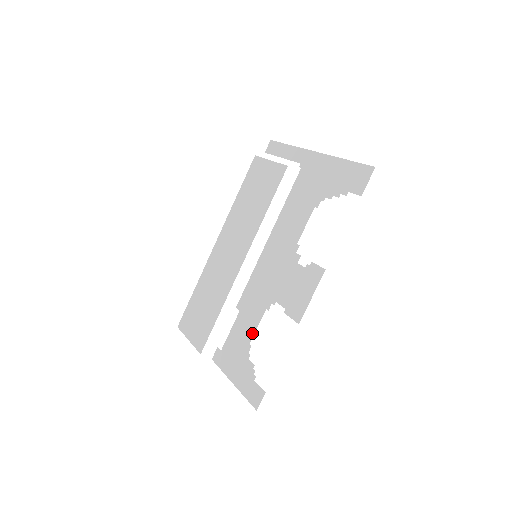
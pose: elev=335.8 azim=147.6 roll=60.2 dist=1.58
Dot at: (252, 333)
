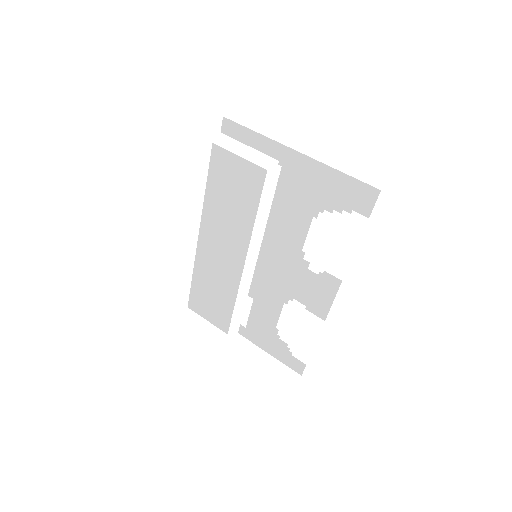
Dot at: (276, 320)
